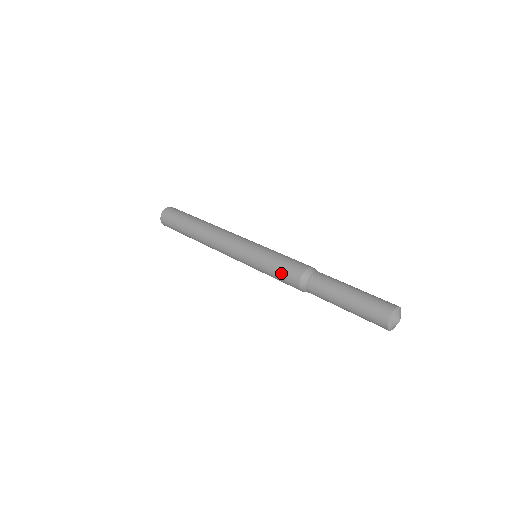
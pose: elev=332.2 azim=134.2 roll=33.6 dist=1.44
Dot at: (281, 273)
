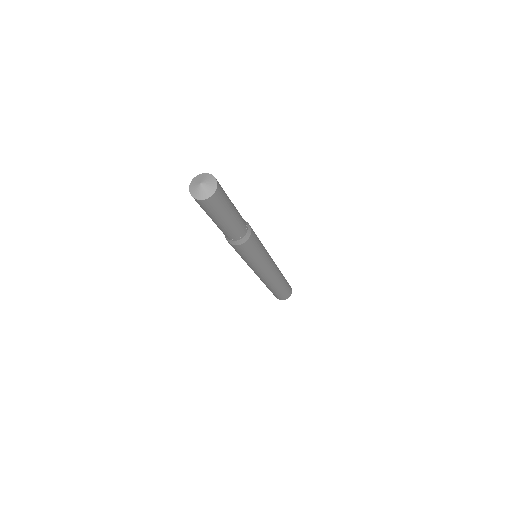
Dot at: occluded
